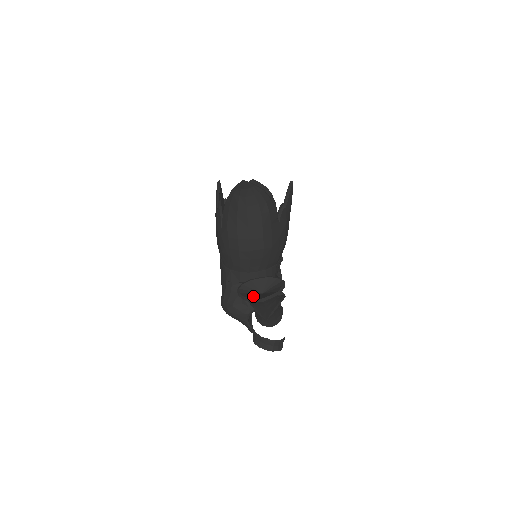
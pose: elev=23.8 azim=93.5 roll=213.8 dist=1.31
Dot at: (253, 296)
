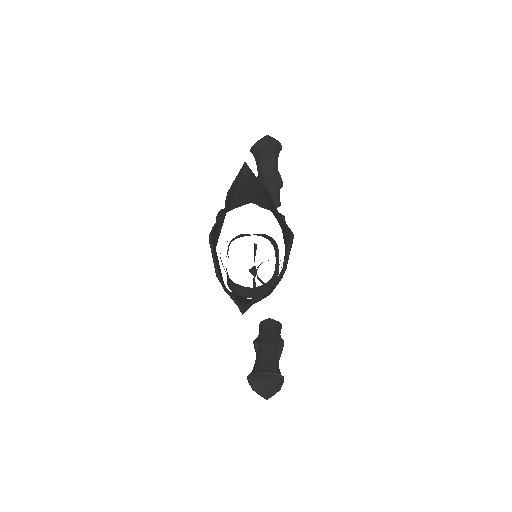
Dot at: (260, 388)
